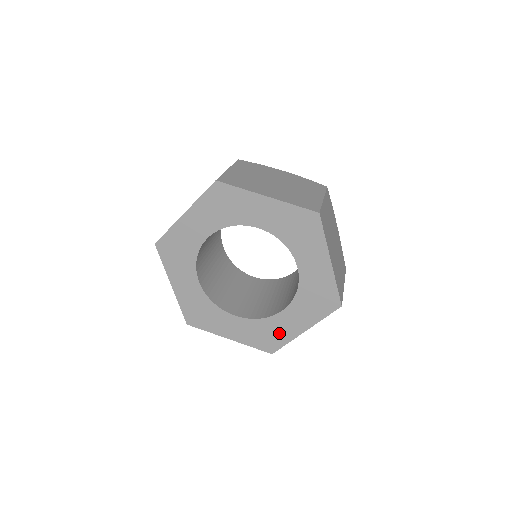
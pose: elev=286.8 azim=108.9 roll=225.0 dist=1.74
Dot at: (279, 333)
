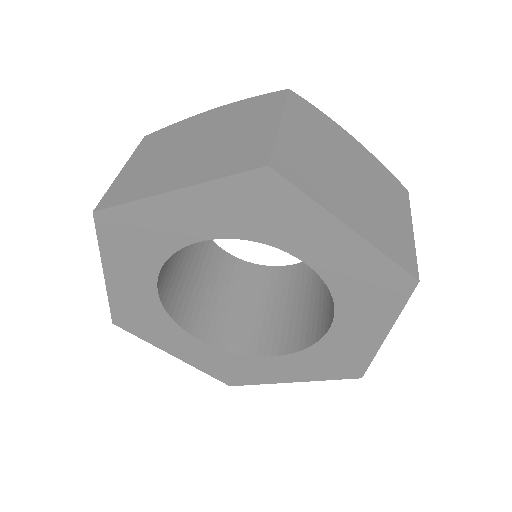
Dot at: (253, 373)
